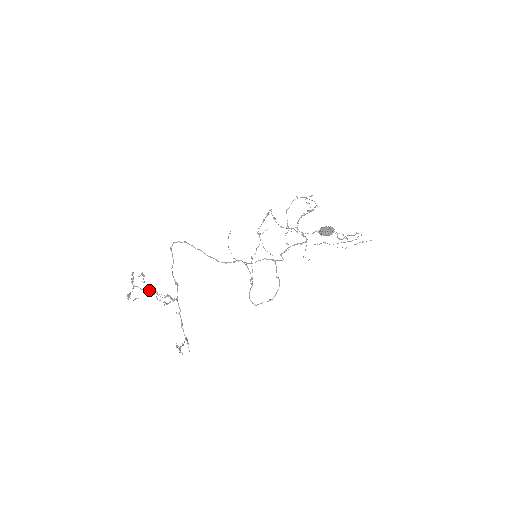
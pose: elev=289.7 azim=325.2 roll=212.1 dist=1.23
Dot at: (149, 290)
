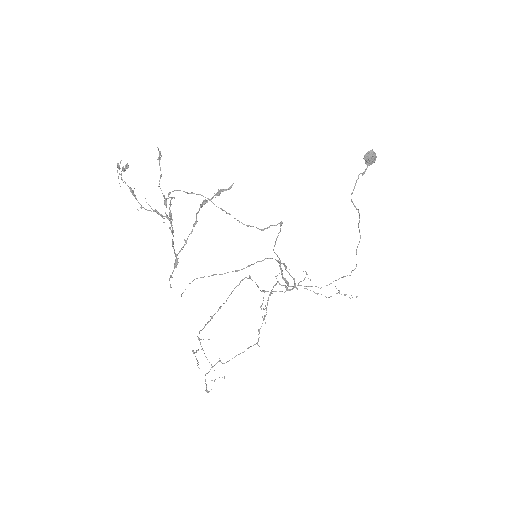
Dot at: (134, 195)
